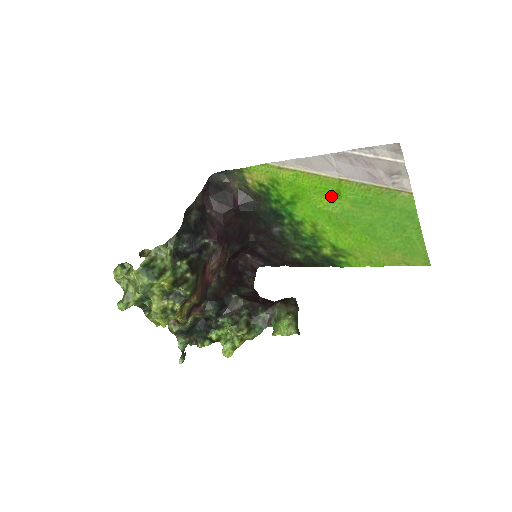
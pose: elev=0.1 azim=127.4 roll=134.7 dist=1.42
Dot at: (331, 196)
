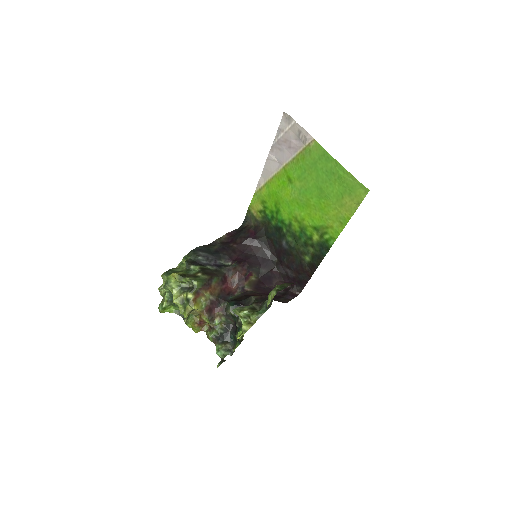
Dot at: (288, 185)
